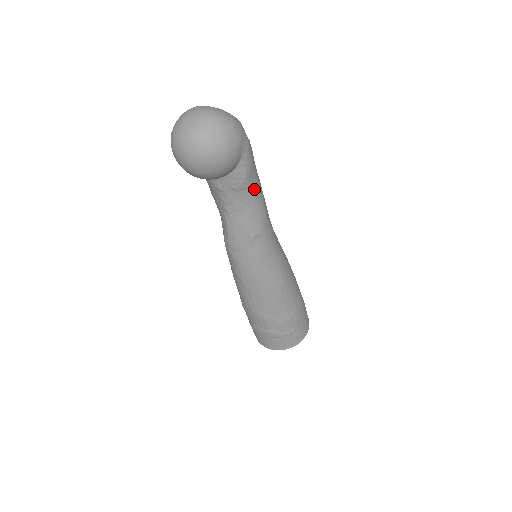
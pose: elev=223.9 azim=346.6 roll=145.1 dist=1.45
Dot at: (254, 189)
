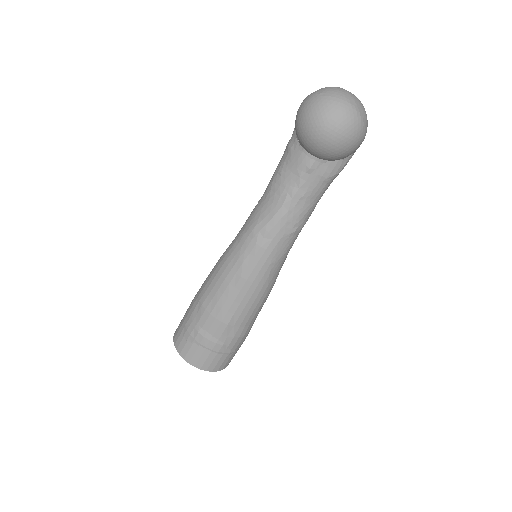
Dot at: occluded
